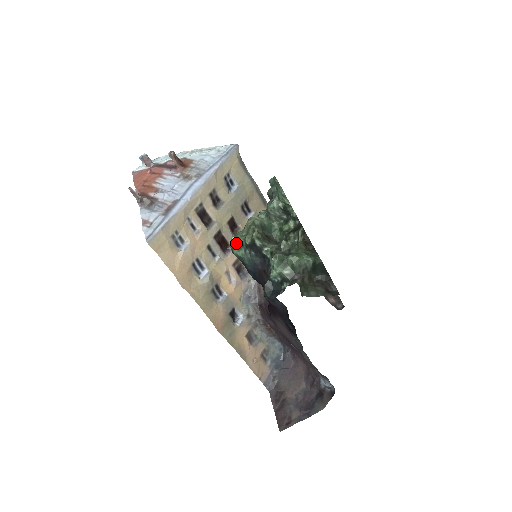
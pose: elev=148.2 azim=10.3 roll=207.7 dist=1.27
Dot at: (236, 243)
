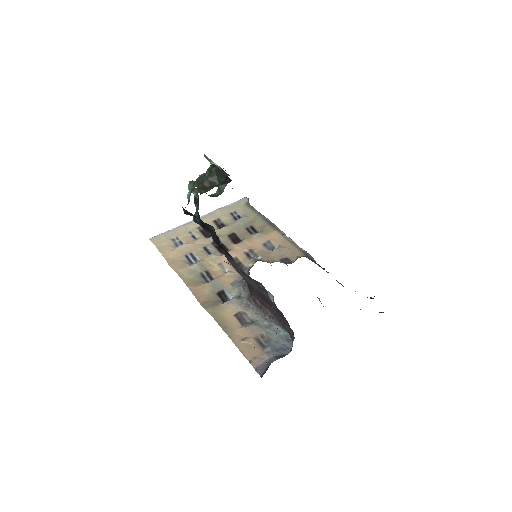
Dot at: occluded
